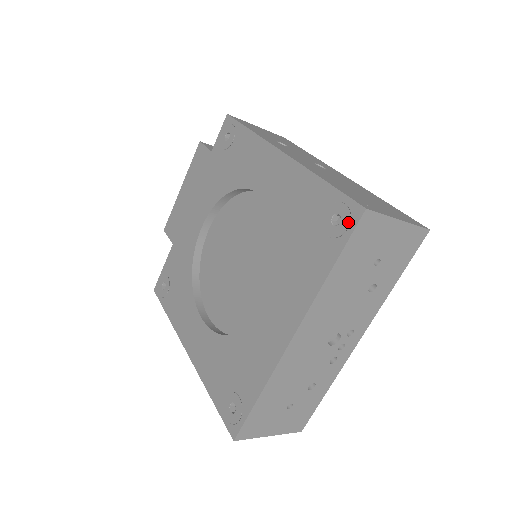
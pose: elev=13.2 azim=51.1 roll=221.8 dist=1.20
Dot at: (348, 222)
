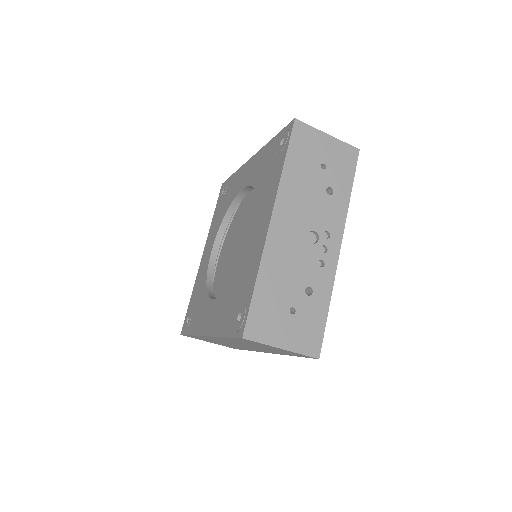
Dot at: (288, 134)
